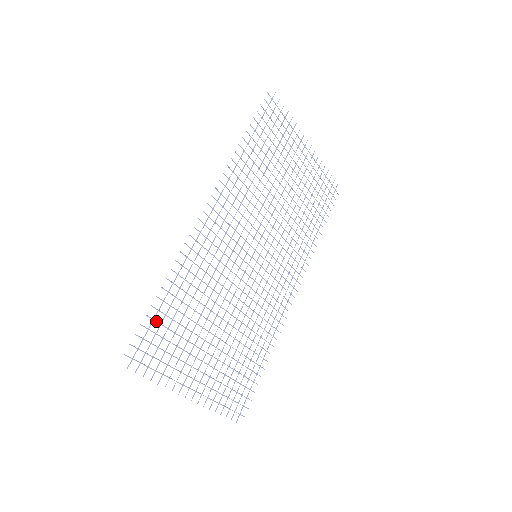
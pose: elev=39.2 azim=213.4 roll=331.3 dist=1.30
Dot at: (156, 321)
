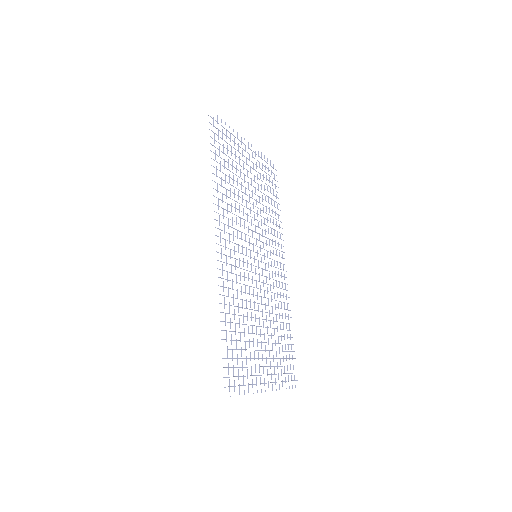
Dot at: (229, 349)
